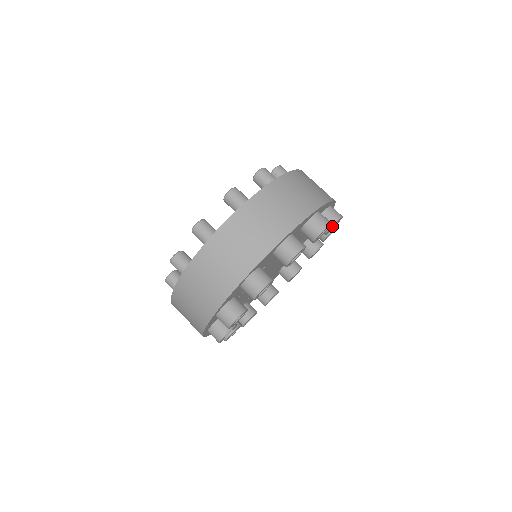
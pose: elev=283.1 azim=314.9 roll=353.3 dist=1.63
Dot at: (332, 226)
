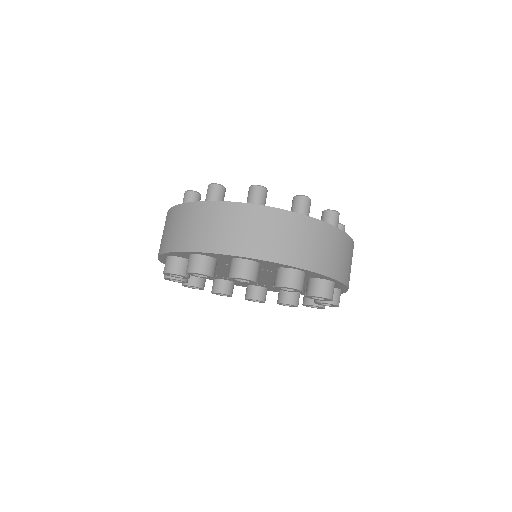
Dot at: (277, 286)
